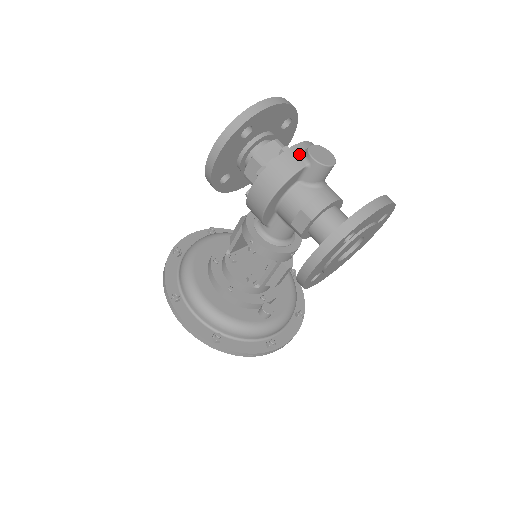
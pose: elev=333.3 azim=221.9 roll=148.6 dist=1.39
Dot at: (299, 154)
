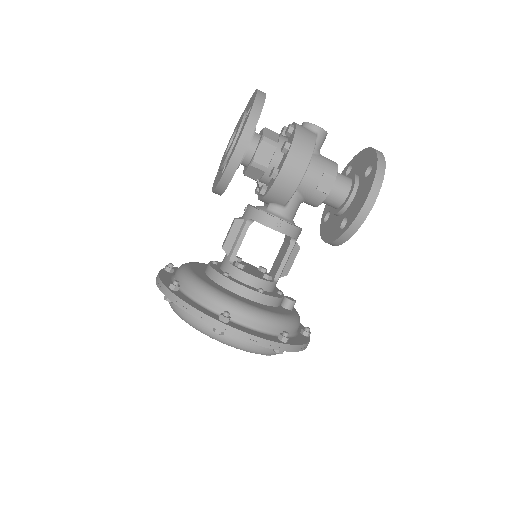
Dot at: (305, 127)
